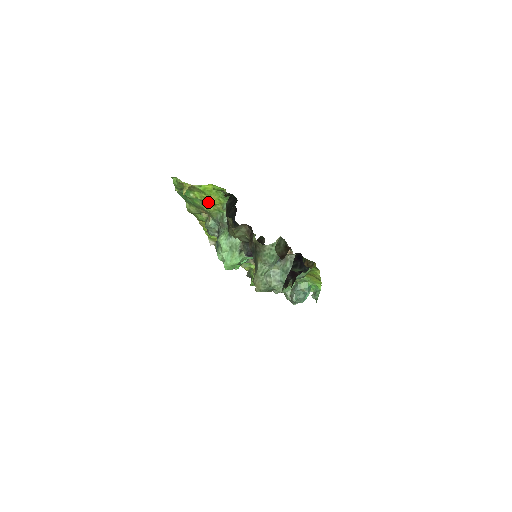
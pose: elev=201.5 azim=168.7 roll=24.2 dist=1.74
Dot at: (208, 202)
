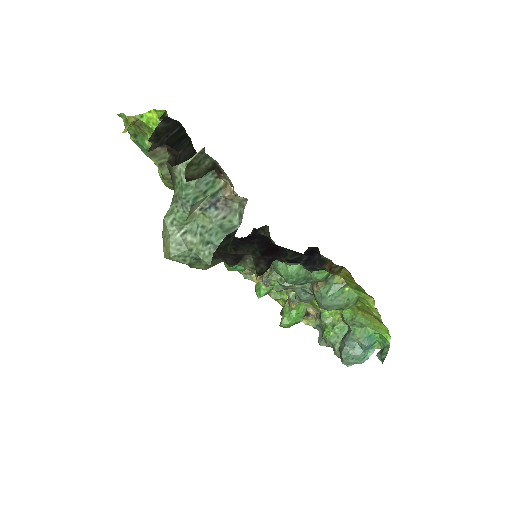
Dot at: occluded
